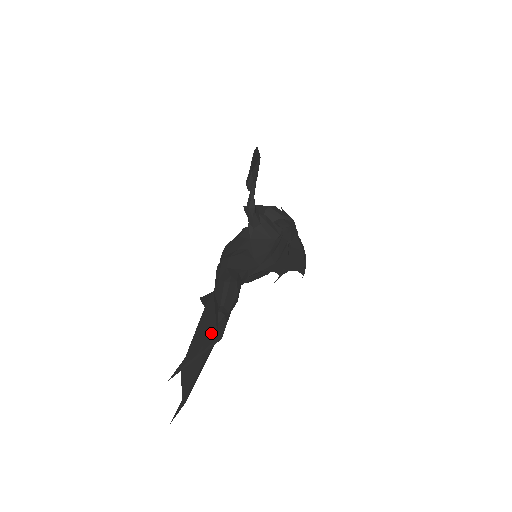
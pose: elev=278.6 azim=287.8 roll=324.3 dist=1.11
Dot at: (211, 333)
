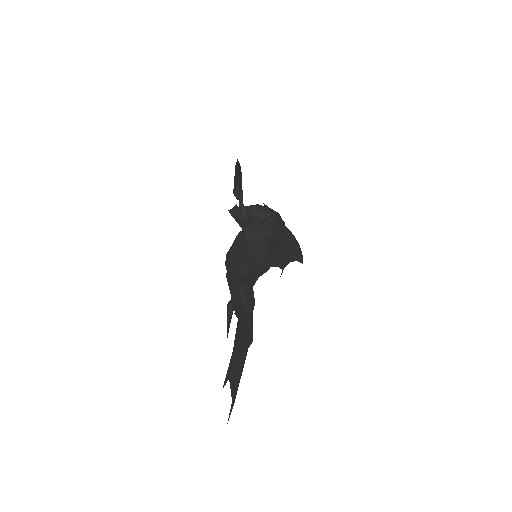
Dot at: (245, 338)
